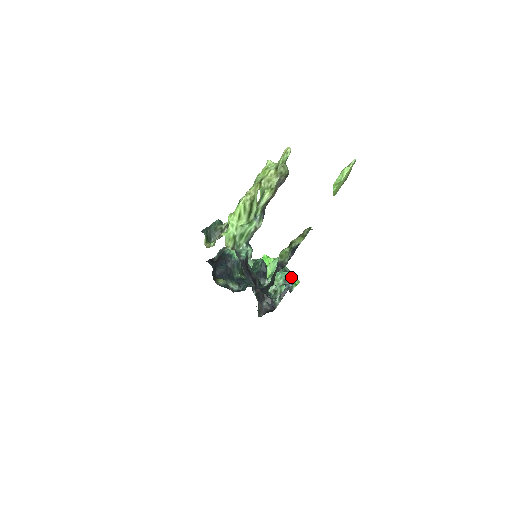
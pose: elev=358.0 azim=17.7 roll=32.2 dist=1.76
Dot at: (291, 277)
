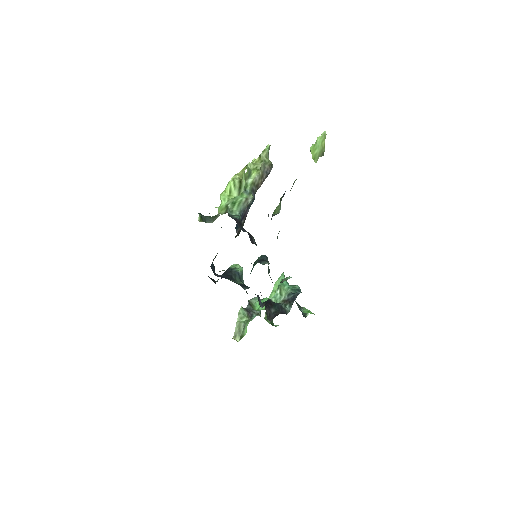
Dot at: (300, 289)
